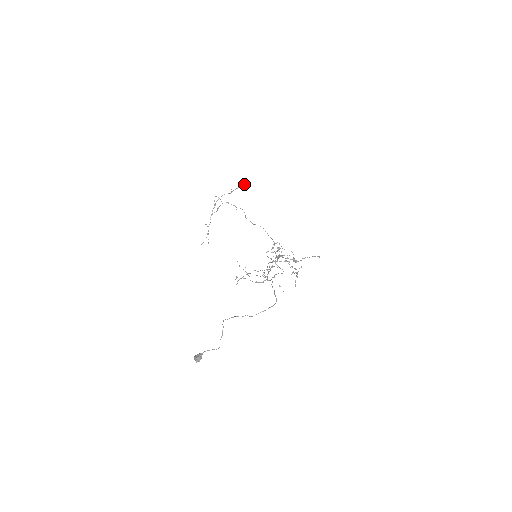
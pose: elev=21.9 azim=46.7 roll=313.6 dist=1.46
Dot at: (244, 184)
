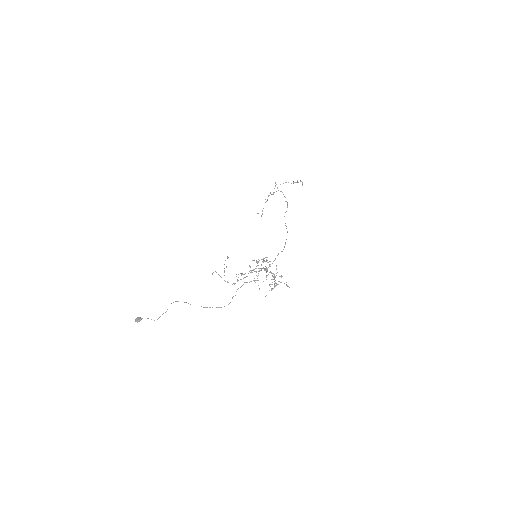
Dot at: (302, 182)
